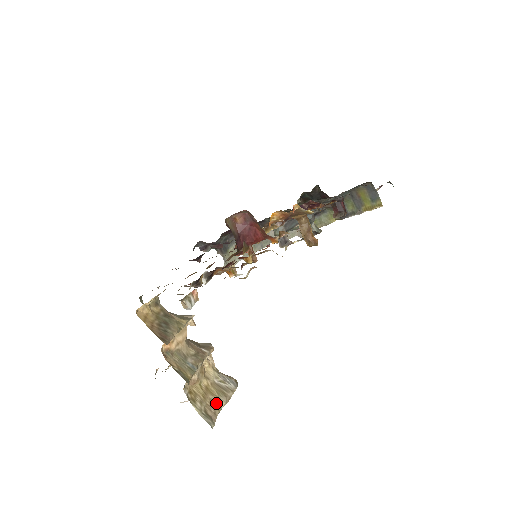
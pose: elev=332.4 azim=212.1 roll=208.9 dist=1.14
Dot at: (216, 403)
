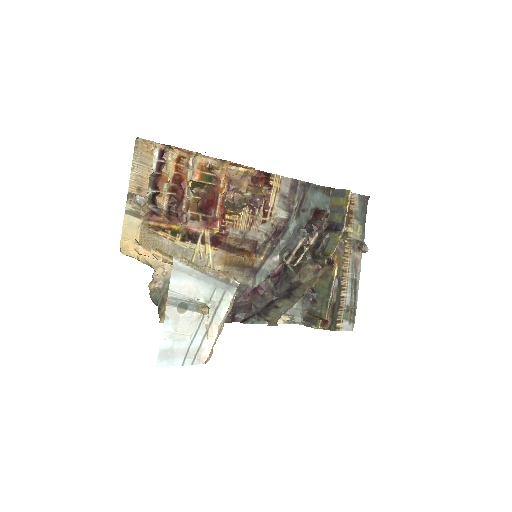
Dot at: occluded
